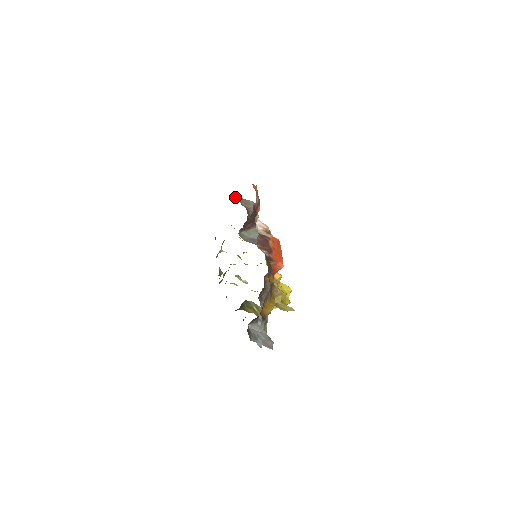
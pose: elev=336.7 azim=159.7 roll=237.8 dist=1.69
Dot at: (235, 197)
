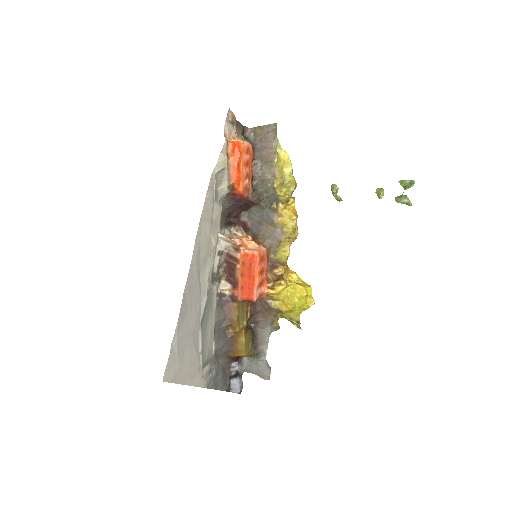
Dot at: (248, 131)
